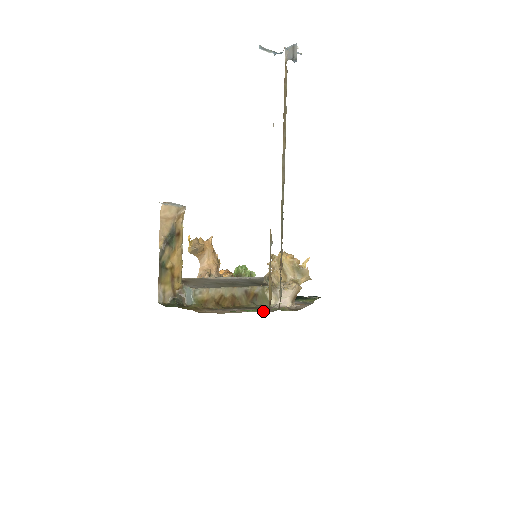
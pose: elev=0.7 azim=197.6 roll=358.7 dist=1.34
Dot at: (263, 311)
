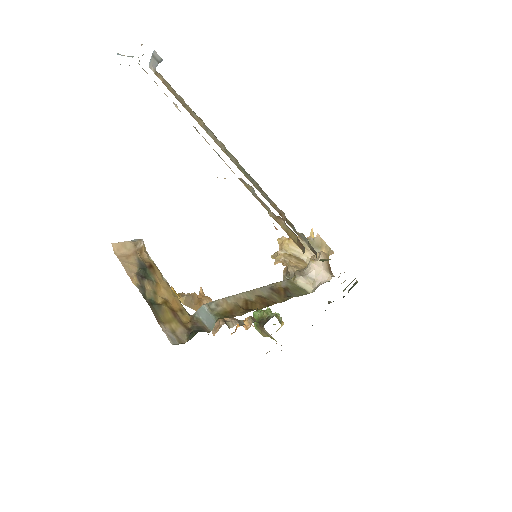
Dot at: occluded
